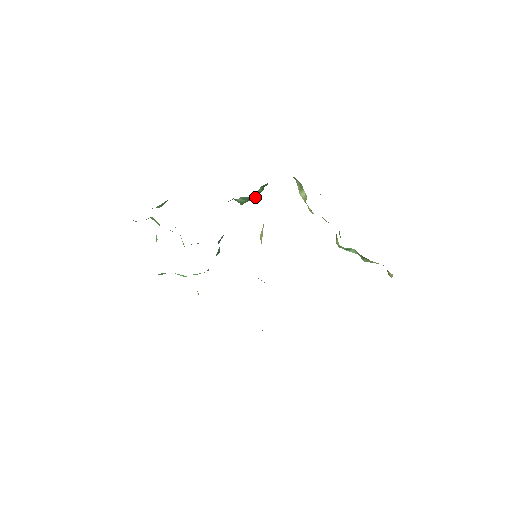
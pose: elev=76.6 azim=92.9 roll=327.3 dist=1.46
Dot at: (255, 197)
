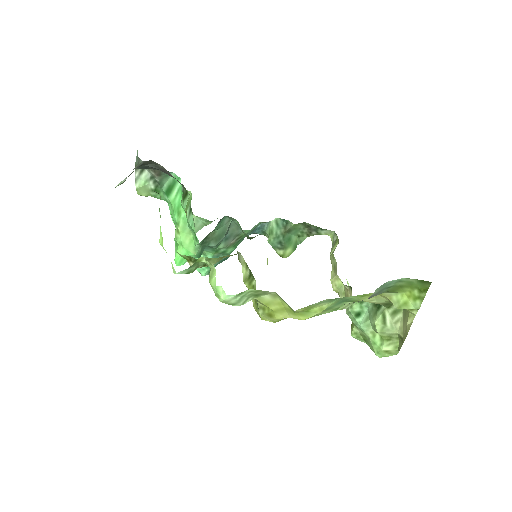
Dot at: (283, 250)
